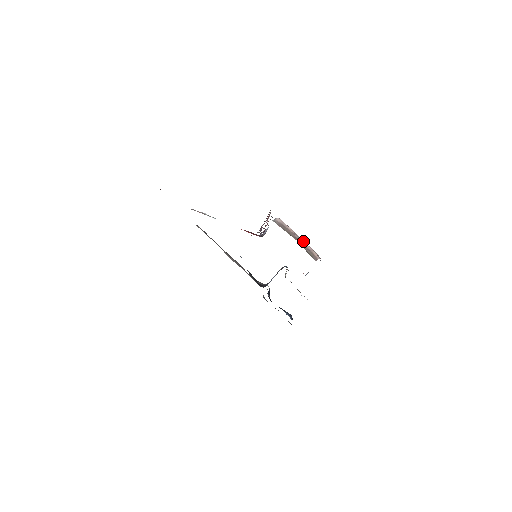
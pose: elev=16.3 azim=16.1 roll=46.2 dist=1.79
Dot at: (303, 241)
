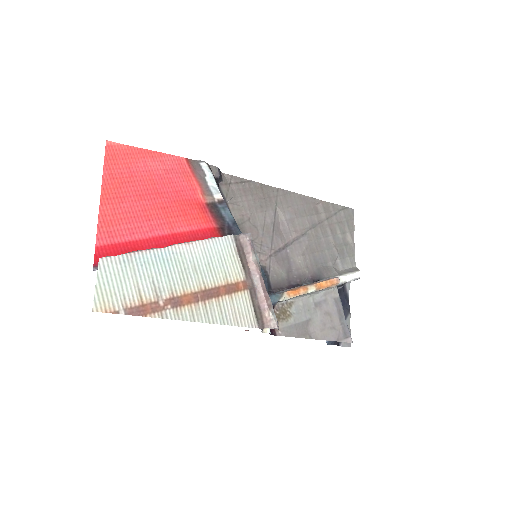
Dot at: (260, 289)
